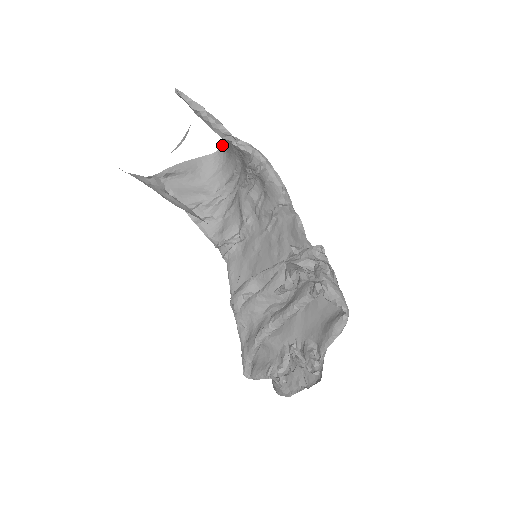
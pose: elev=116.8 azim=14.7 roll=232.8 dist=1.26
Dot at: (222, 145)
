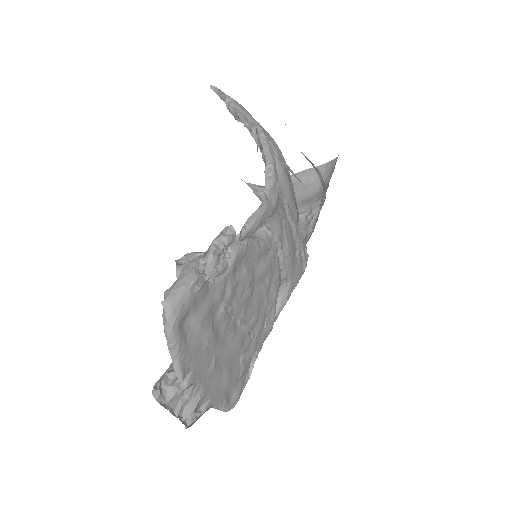
Dot at: occluded
